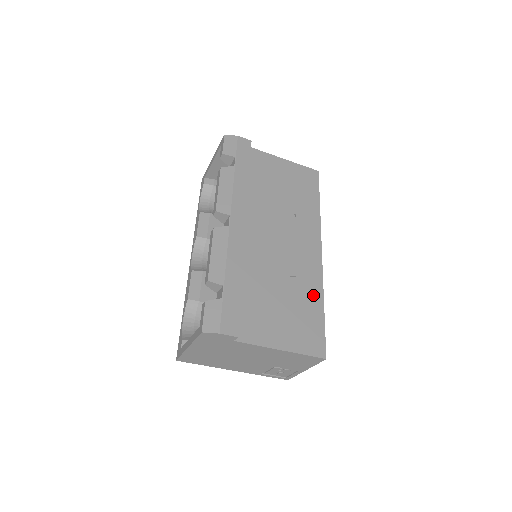
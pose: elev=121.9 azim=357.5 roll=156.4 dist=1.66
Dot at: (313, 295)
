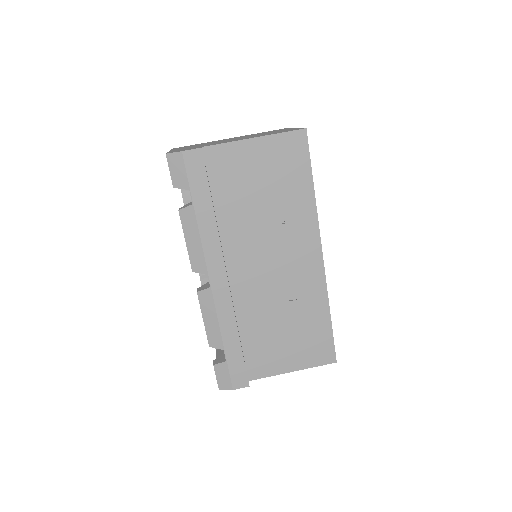
Dot at: (317, 309)
